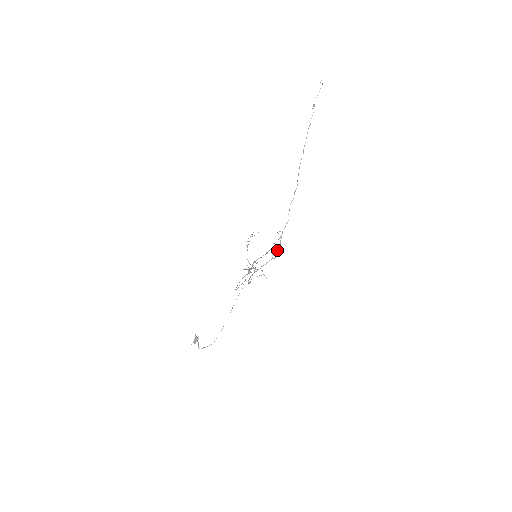
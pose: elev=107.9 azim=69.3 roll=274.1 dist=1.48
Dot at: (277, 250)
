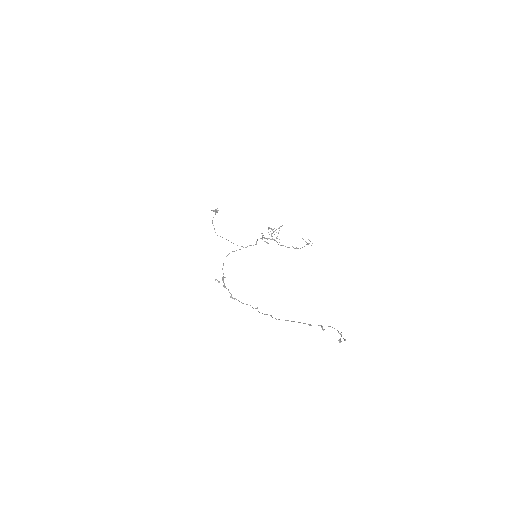
Dot at: (295, 248)
